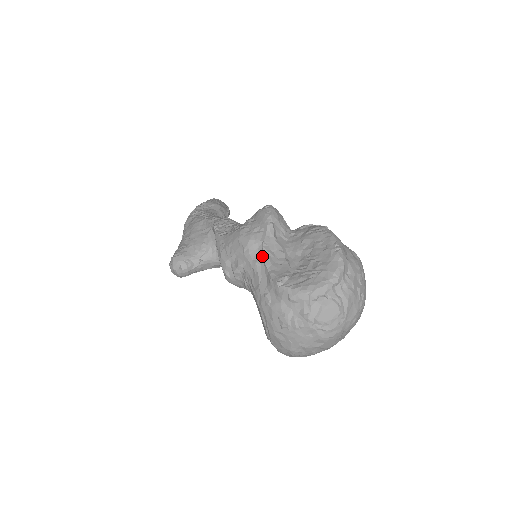
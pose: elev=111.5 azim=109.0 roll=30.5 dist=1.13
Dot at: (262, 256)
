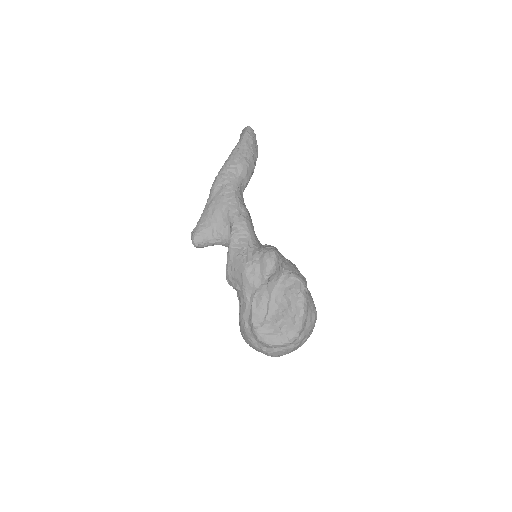
Dot at: (252, 298)
